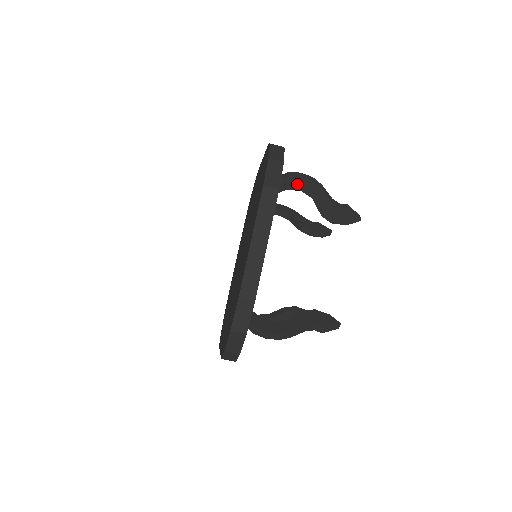
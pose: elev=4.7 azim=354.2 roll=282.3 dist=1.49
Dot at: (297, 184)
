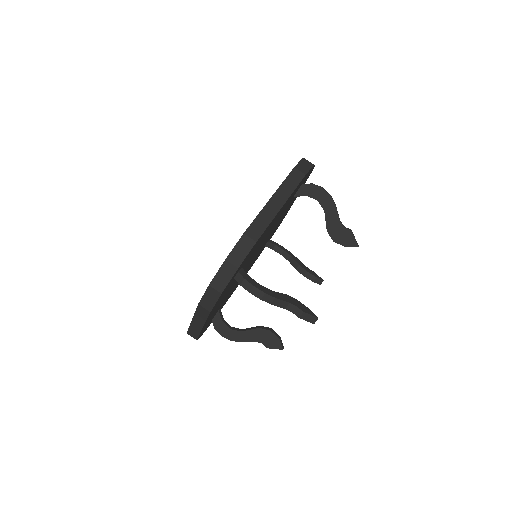
Dot at: occluded
